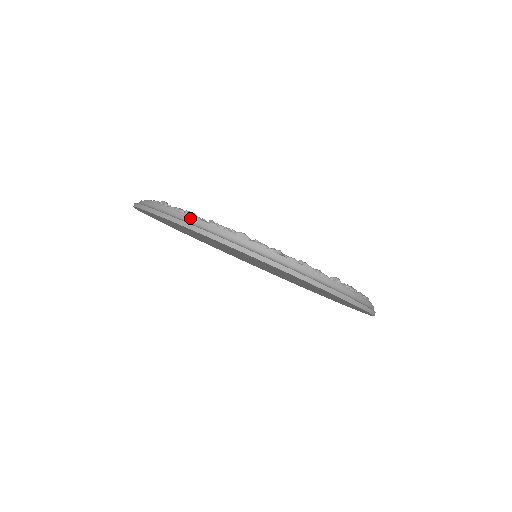
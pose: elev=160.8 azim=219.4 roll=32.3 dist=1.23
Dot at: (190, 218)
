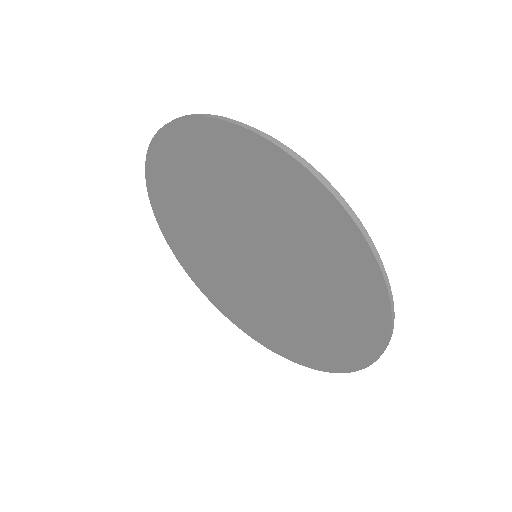
Dot at: occluded
